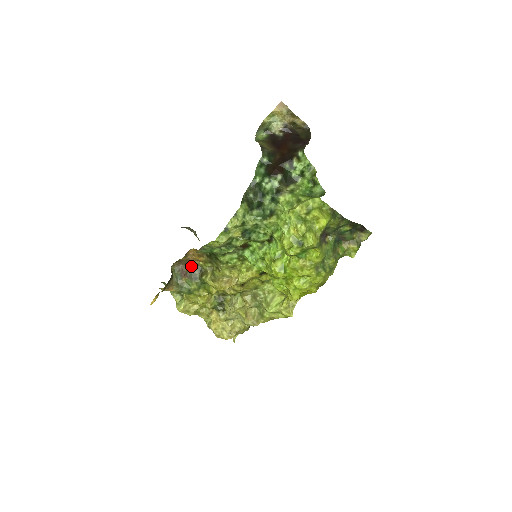
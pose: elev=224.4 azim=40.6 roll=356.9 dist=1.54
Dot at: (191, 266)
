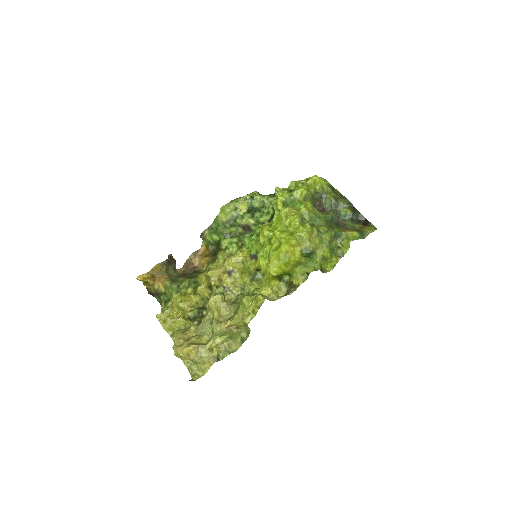
Dot at: (194, 271)
